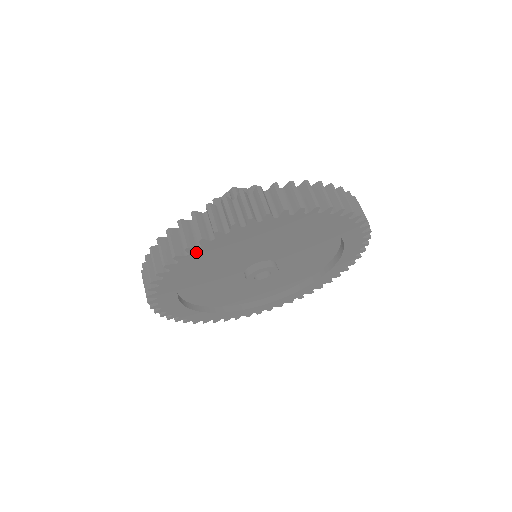
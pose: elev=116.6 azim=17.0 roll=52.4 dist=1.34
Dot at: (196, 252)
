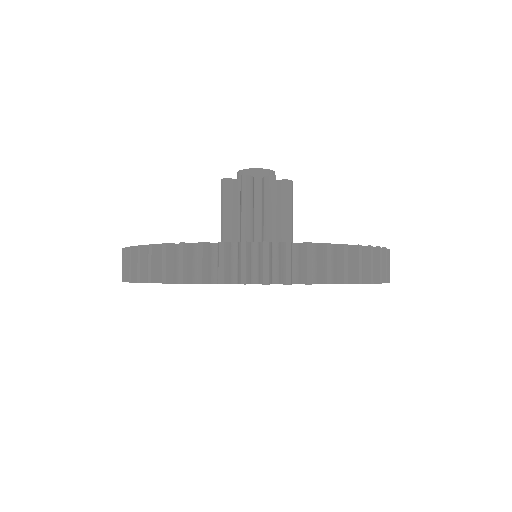
Dot at: occluded
